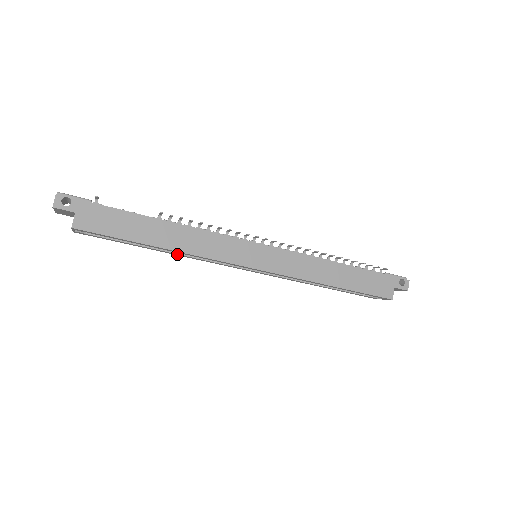
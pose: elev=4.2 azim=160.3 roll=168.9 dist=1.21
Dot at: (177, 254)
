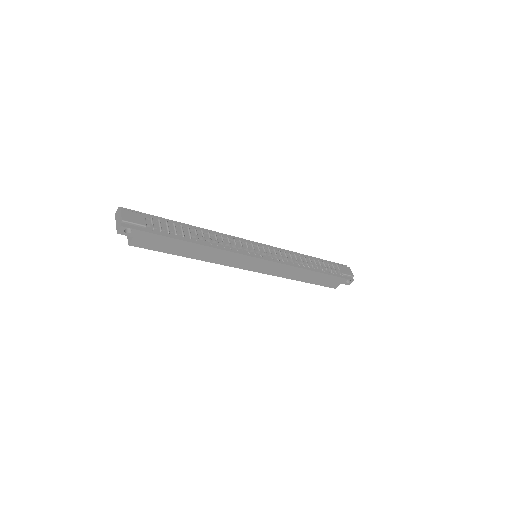
Dot at: occluded
